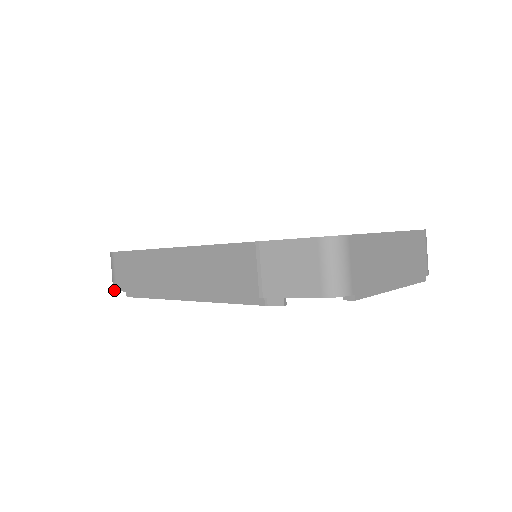
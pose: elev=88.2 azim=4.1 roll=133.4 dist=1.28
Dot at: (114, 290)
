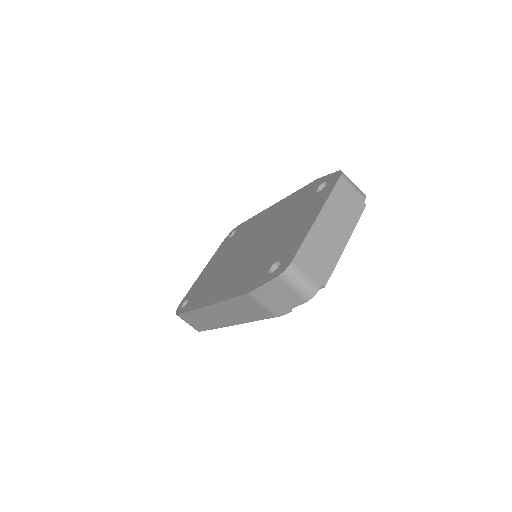
Dot at: (198, 331)
